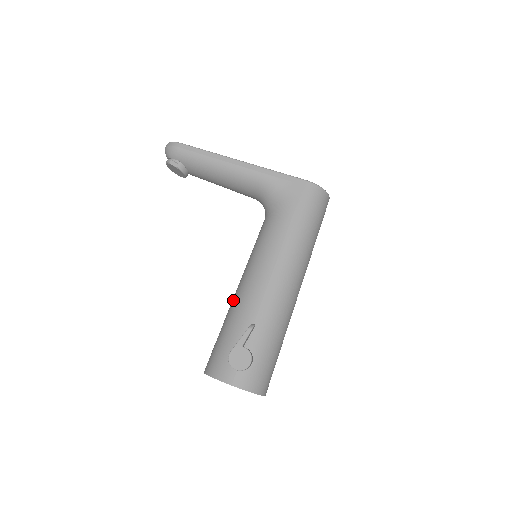
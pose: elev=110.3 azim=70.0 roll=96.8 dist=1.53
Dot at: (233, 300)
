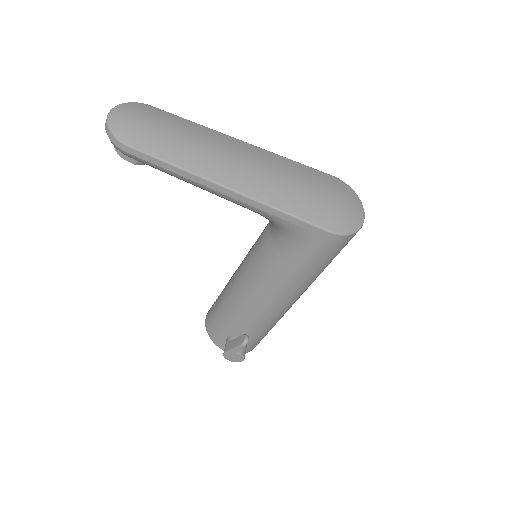
Dot at: (229, 293)
